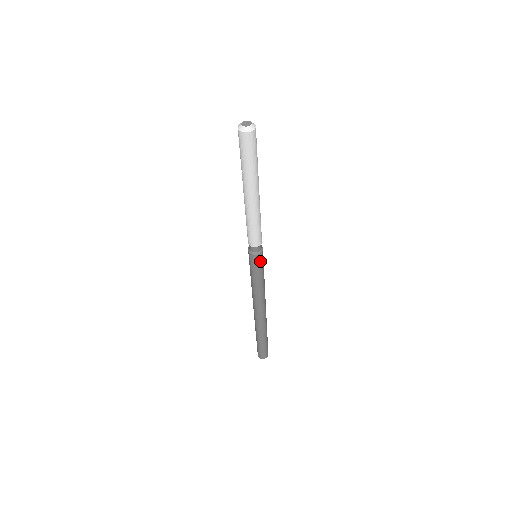
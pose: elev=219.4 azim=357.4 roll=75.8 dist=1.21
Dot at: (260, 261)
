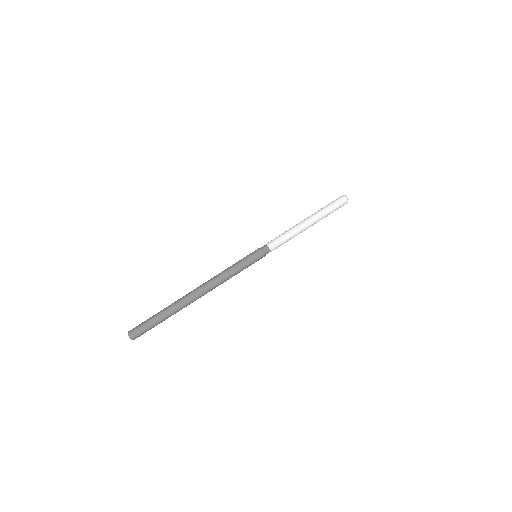
Dot at: (257, 260)
